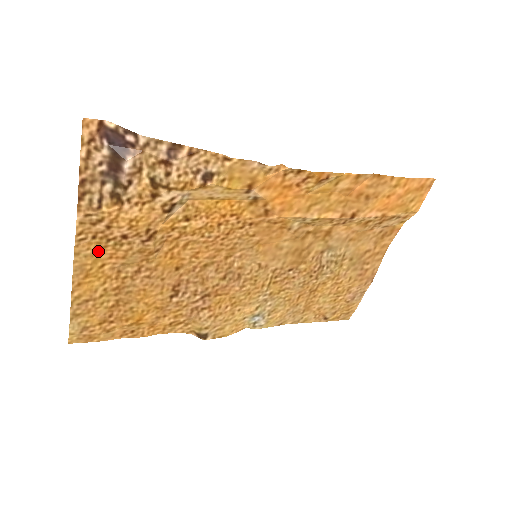
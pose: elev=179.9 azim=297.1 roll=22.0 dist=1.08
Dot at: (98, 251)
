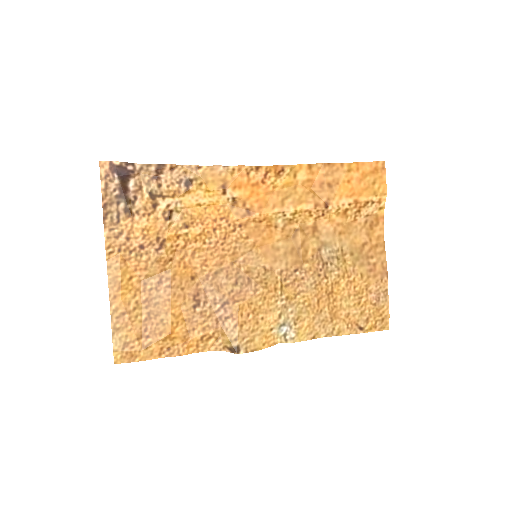
Dot at: (125, 264)
